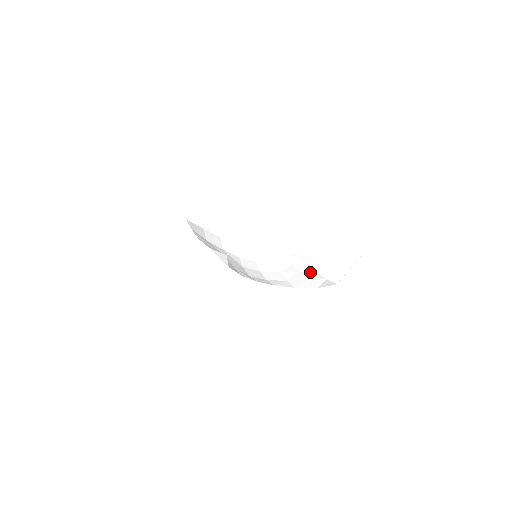
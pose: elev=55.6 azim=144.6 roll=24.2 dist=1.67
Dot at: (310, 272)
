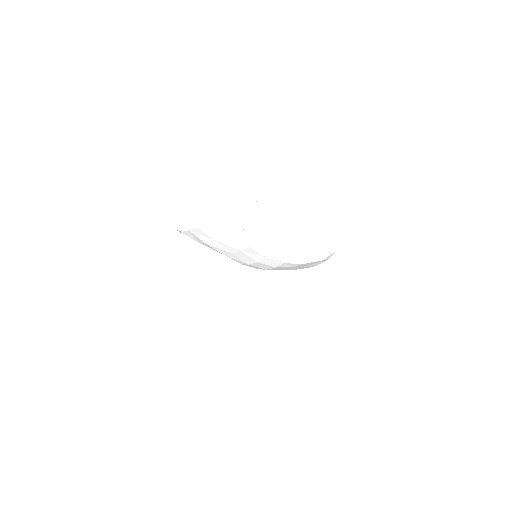
Dot at: (311, 266)
